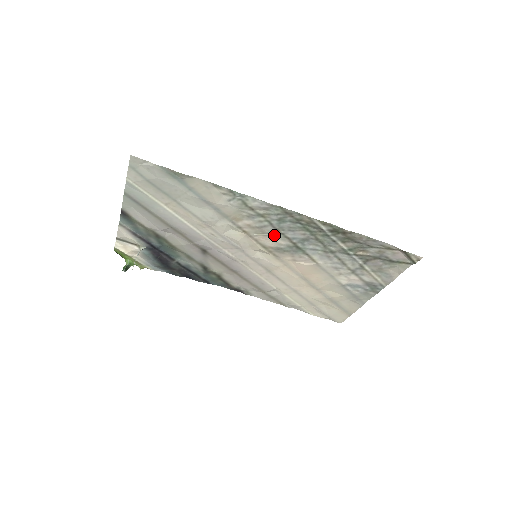
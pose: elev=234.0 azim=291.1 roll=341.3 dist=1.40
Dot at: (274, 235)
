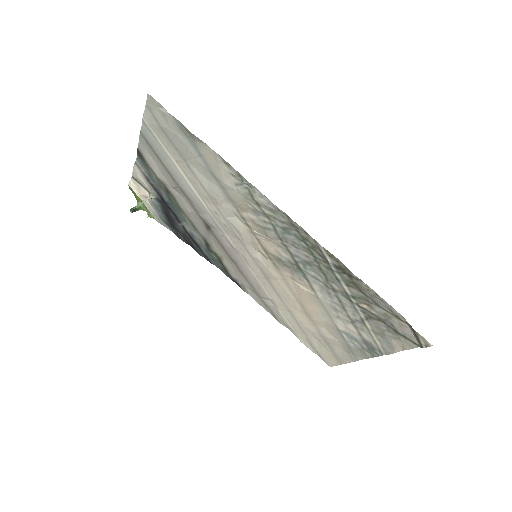
Dot at: (276, 243)
